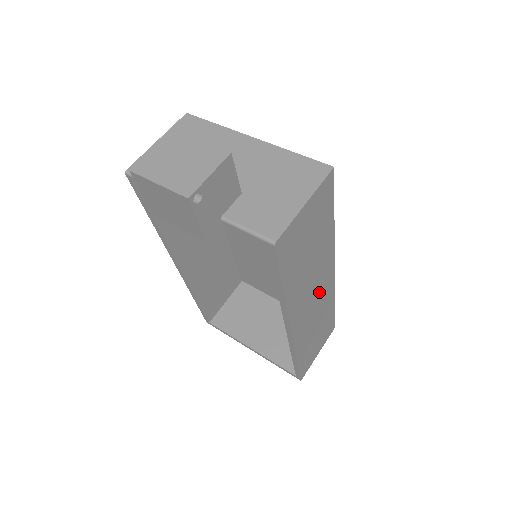
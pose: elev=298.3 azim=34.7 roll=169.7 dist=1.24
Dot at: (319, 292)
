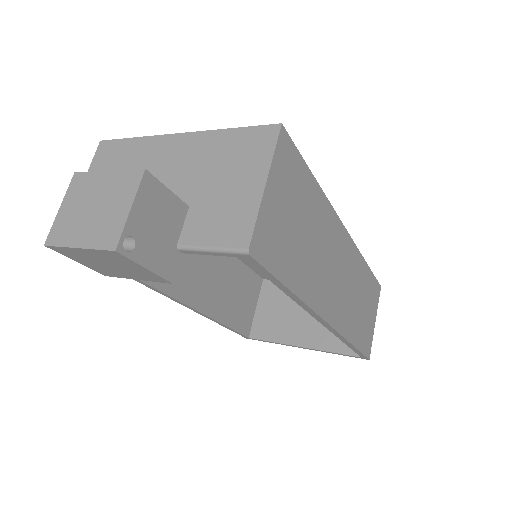
Dot at: (341, 265)
